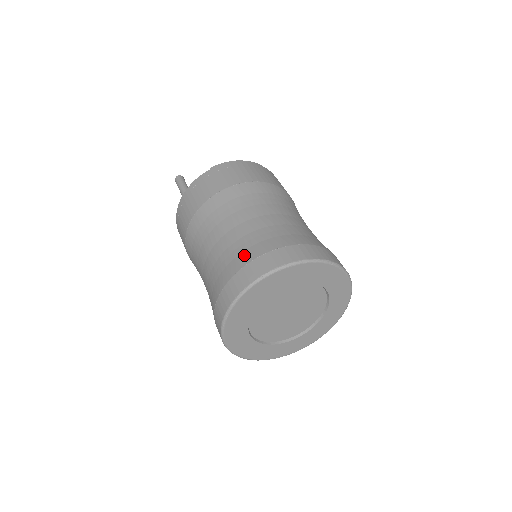
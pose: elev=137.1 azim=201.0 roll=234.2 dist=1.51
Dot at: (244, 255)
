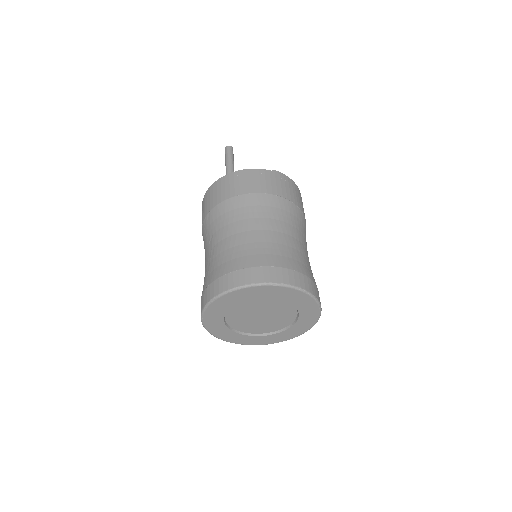
Dot at: (274, 258)
